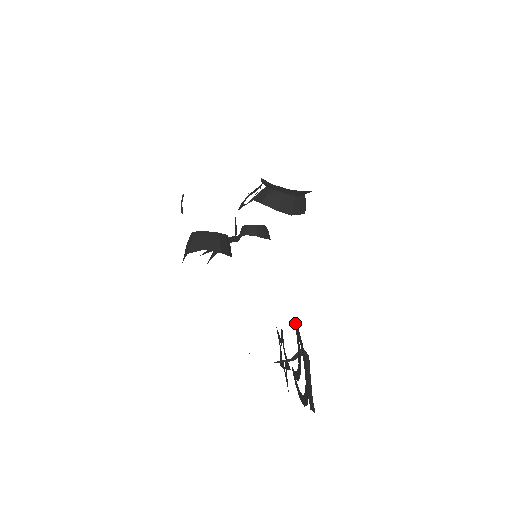
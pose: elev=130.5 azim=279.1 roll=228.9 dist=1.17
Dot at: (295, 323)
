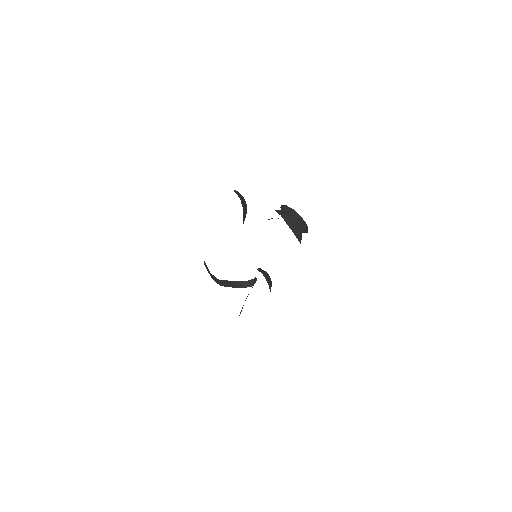
Dot at: occluded
